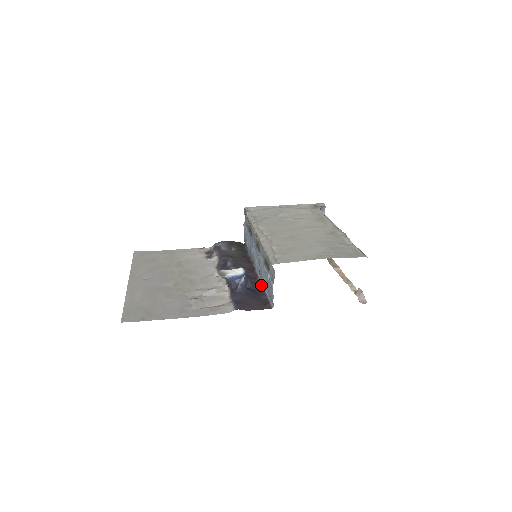
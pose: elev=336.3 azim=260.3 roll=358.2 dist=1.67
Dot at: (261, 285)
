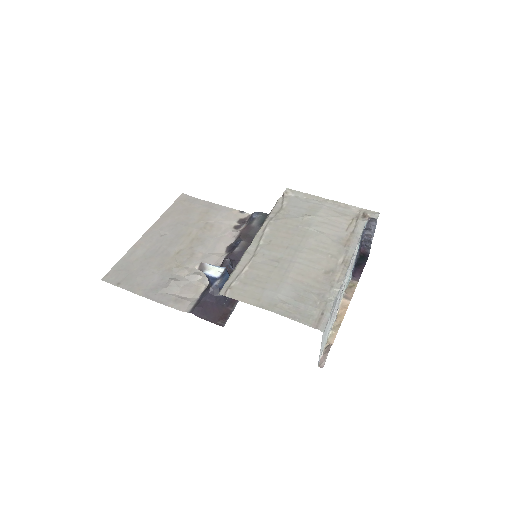
Dot at: occluded
